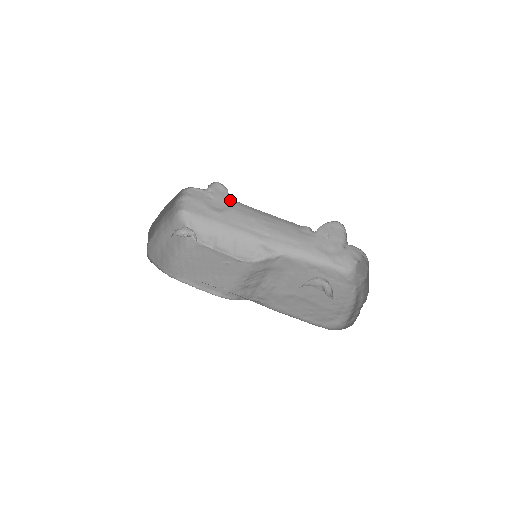
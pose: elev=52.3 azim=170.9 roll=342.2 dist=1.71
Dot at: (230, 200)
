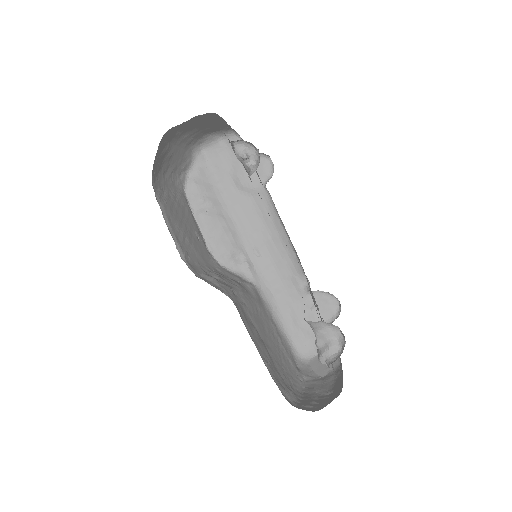
Dot at: (263, 187)
